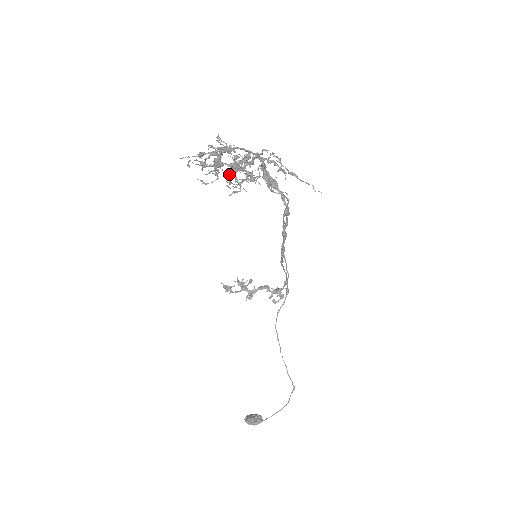
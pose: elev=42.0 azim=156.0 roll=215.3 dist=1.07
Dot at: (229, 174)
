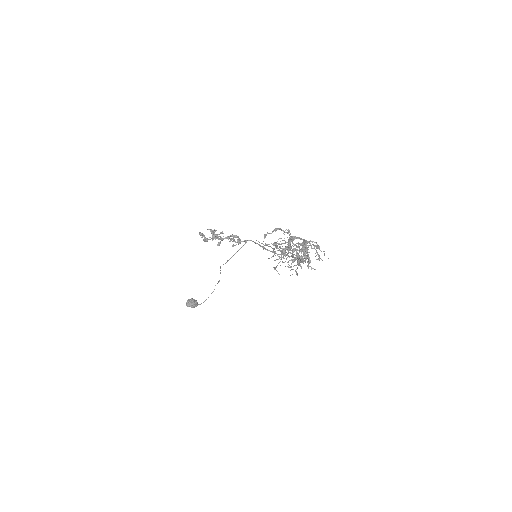
Dot at: occluded
